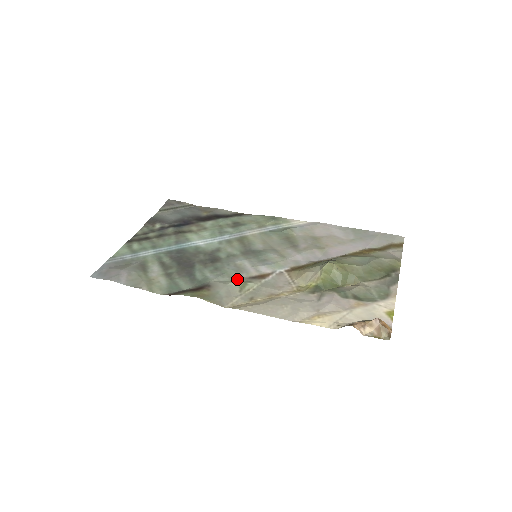
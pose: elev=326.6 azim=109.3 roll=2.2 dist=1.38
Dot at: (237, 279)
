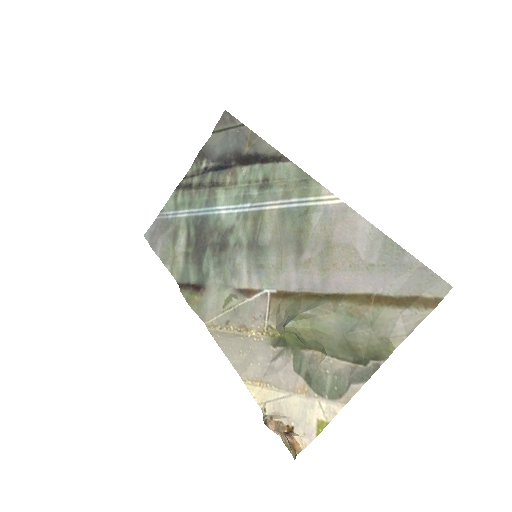
Dot at: (227, 288)
